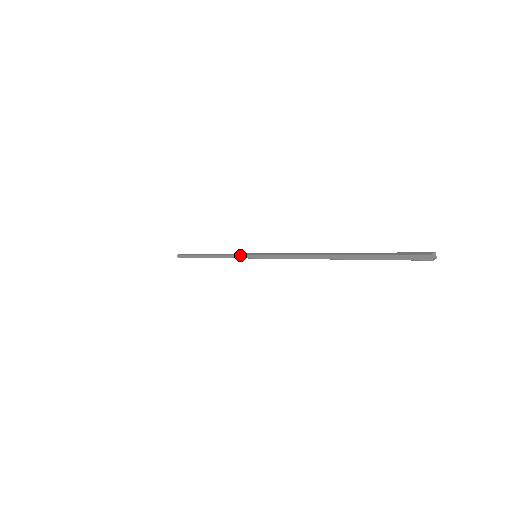
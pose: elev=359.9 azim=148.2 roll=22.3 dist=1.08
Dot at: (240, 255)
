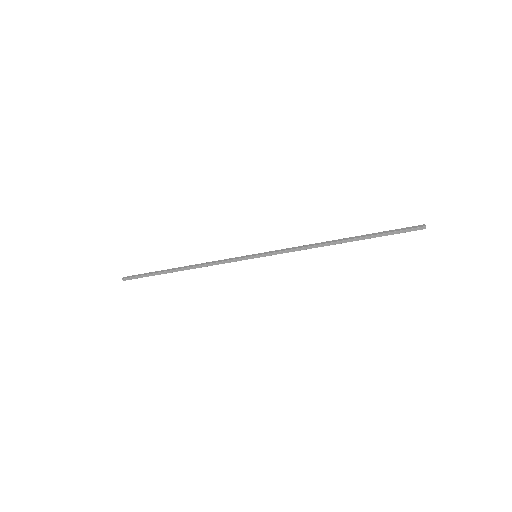
Dot at: (236, 259)
